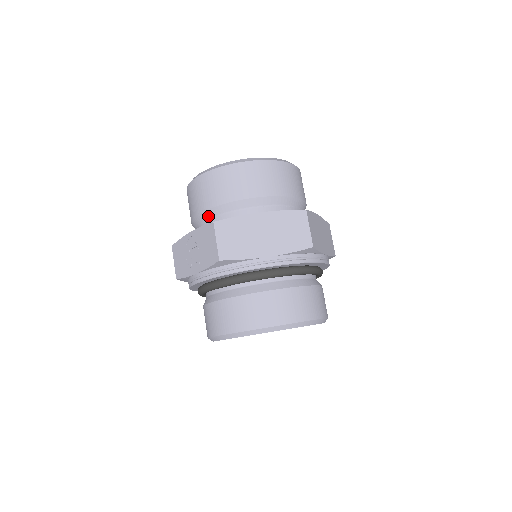
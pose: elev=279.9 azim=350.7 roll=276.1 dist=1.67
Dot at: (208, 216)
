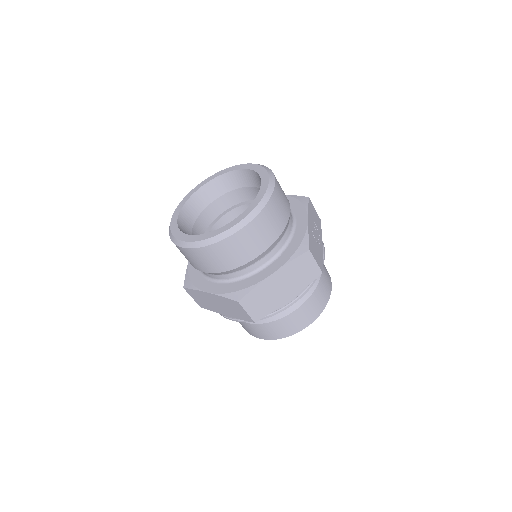
Dot at: occluded
